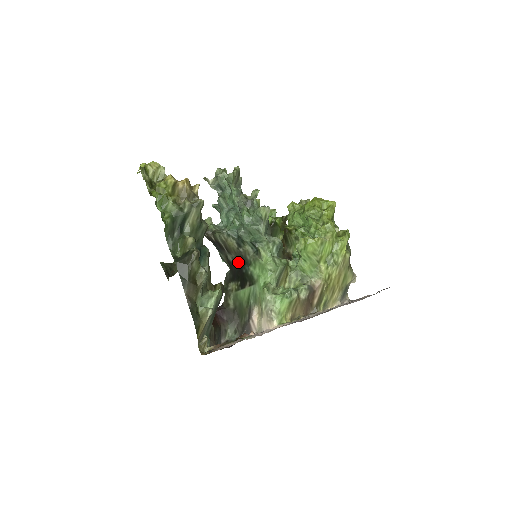
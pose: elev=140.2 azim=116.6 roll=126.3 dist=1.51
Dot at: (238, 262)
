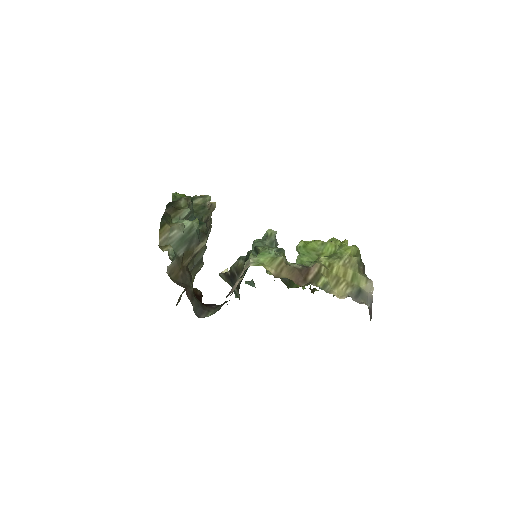
Dot at: occluded
